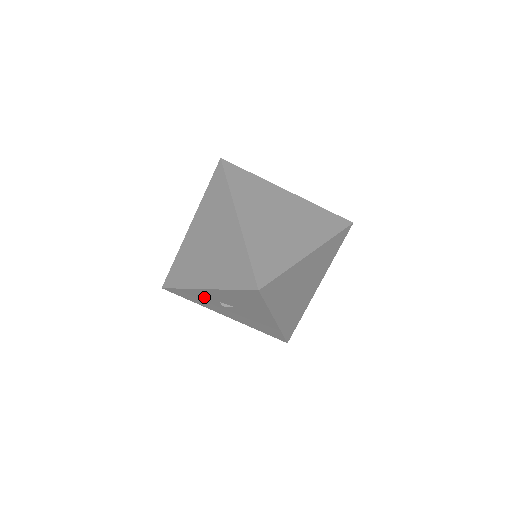
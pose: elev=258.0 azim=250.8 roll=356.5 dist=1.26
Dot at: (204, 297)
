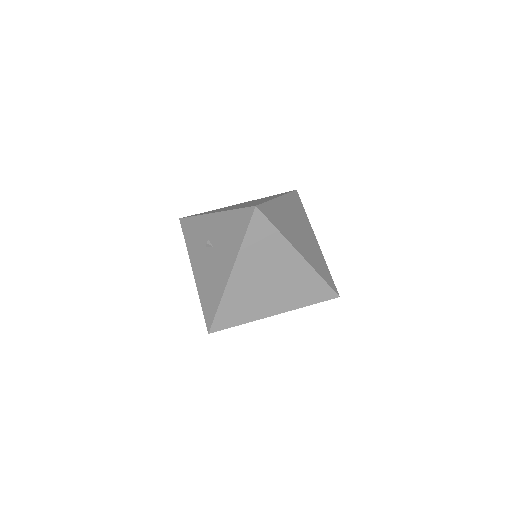
Dot at: (202, 231)
